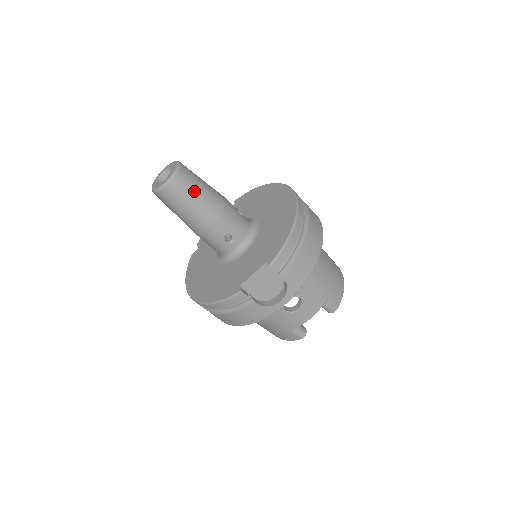
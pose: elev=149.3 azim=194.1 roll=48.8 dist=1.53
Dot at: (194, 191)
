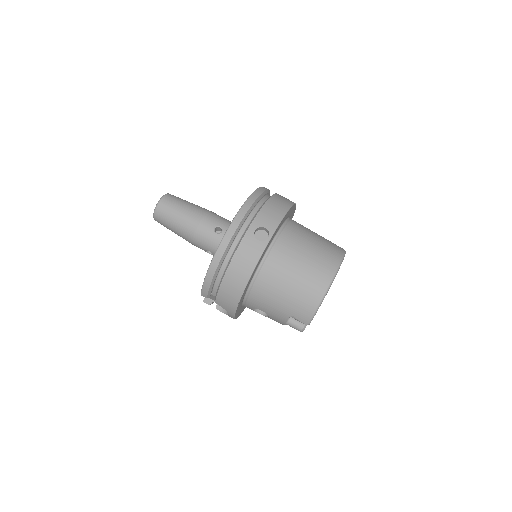
Dot at: (169, 223)
